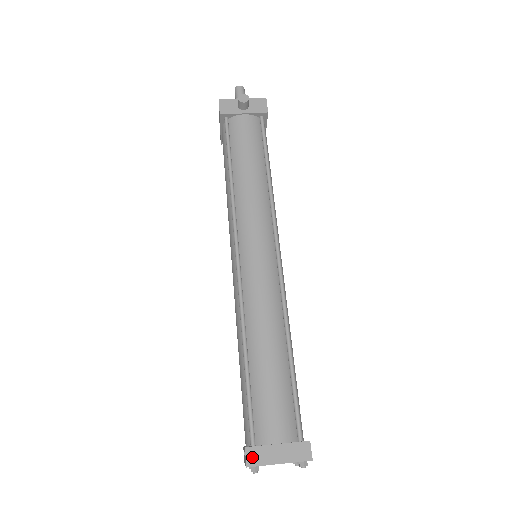
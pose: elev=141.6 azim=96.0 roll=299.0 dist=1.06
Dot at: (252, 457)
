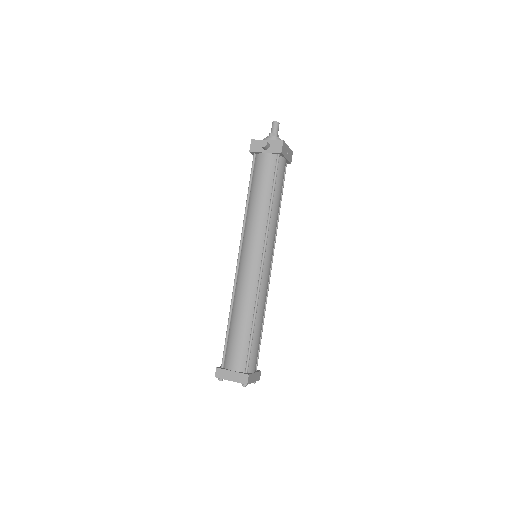
Dot at: (218, 373)
